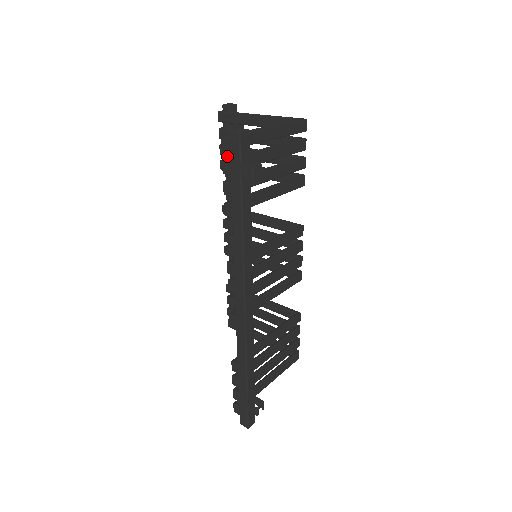
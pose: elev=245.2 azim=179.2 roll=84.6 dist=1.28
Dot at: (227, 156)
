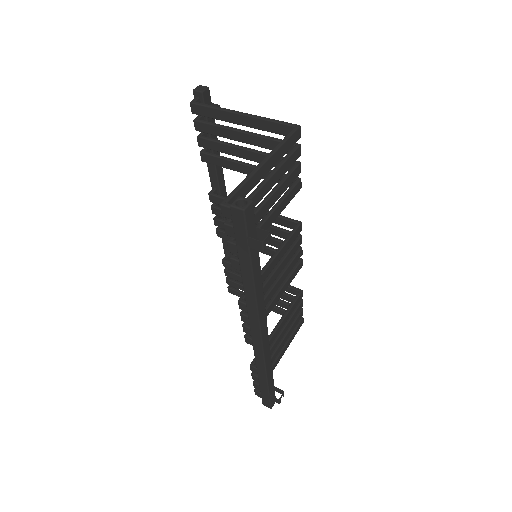
Dot at: occluded
